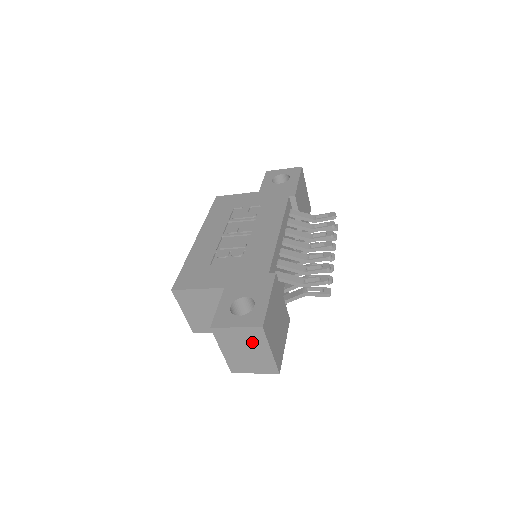
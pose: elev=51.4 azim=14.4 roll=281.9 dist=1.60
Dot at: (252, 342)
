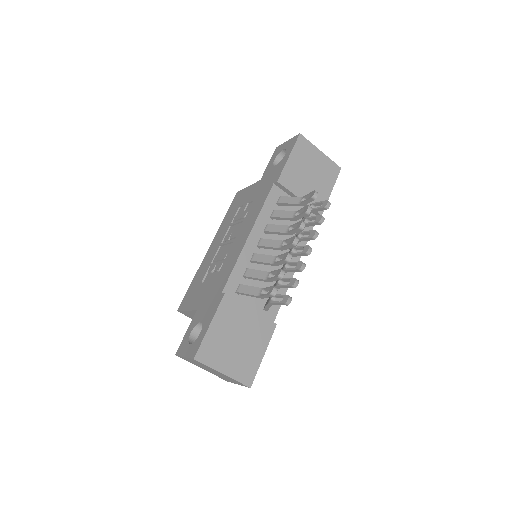
Dot at: (205, 366)
